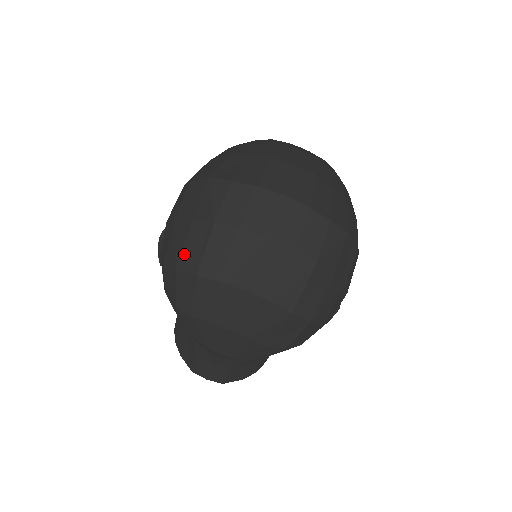
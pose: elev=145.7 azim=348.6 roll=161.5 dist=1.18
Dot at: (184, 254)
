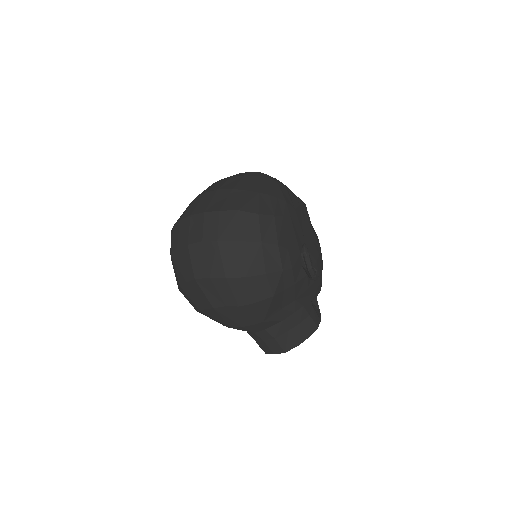
Dot at: (176, 279)
